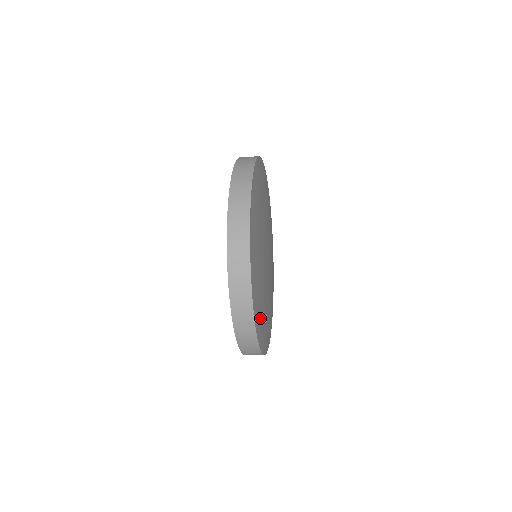
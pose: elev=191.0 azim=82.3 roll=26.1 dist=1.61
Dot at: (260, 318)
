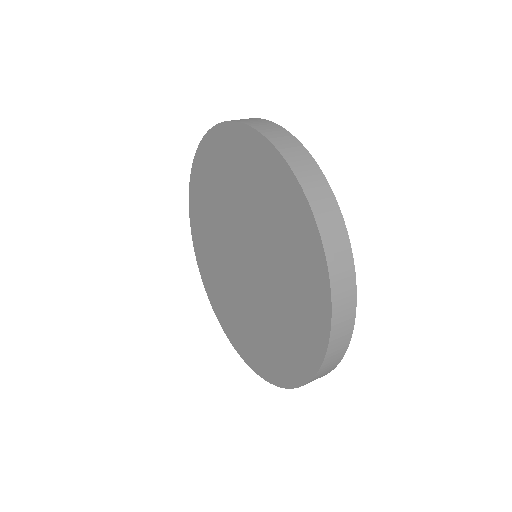
Dot at: occluded
